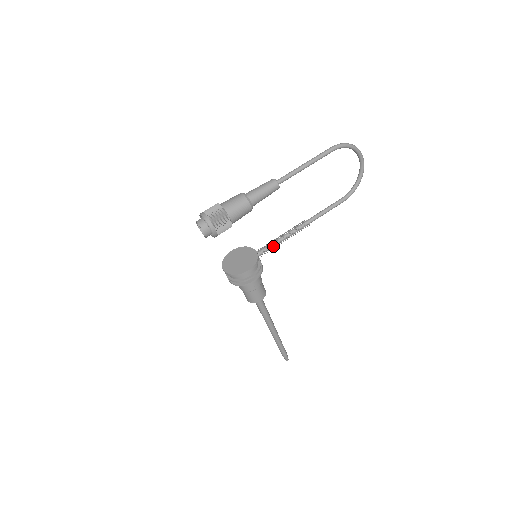
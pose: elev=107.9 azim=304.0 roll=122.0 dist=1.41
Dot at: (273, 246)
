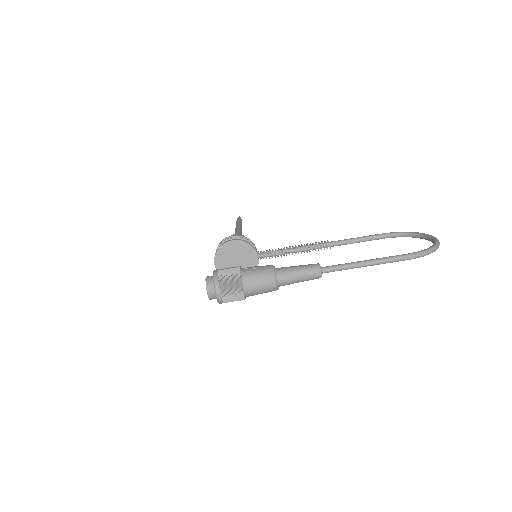
Dot at: occluded
